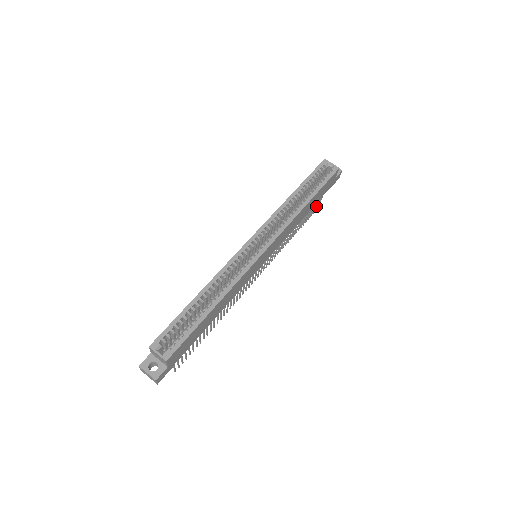
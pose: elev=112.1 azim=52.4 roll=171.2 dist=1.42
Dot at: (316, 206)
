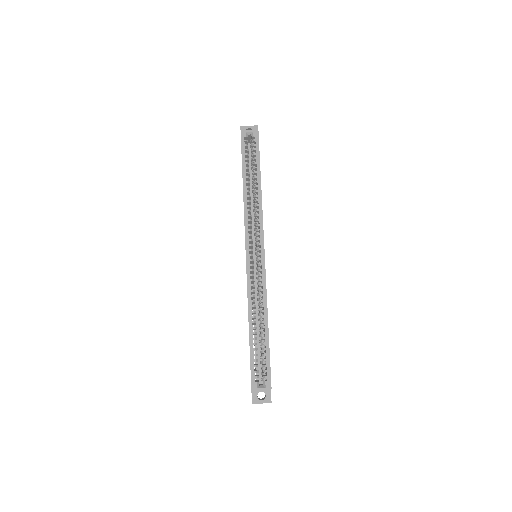
Dot at: occluded
